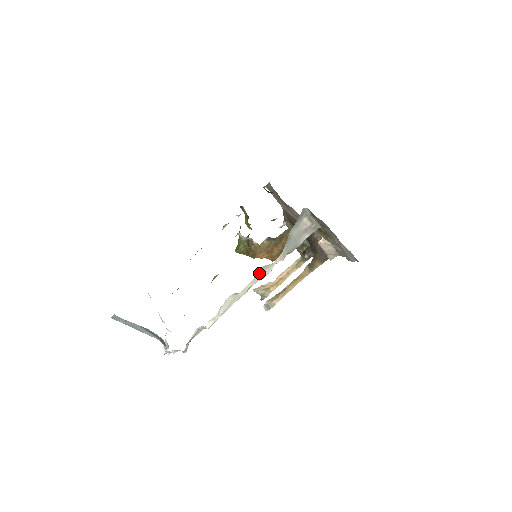
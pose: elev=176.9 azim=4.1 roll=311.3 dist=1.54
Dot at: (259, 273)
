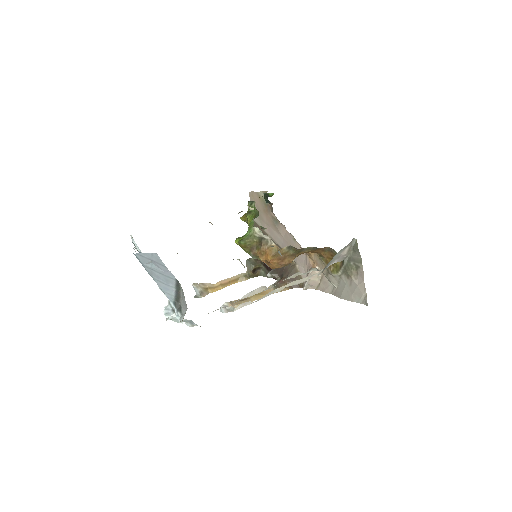
Dot at: (289, 277)
